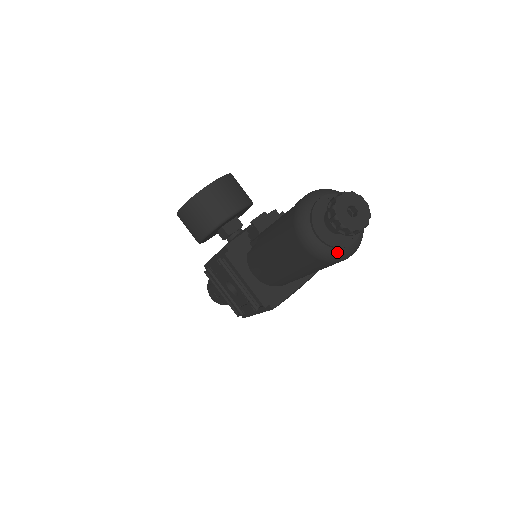
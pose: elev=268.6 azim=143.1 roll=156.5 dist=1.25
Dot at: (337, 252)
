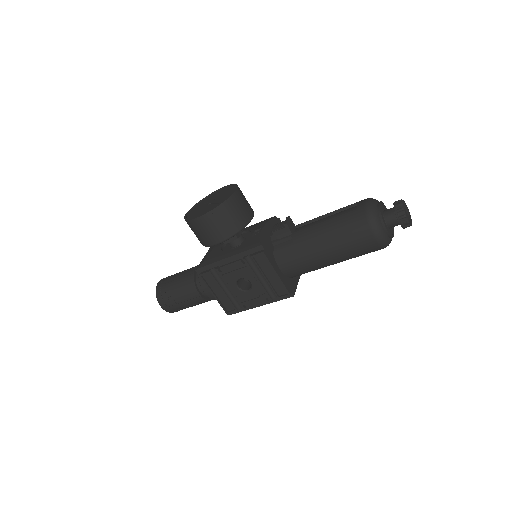
Dot at: (390, 241)
